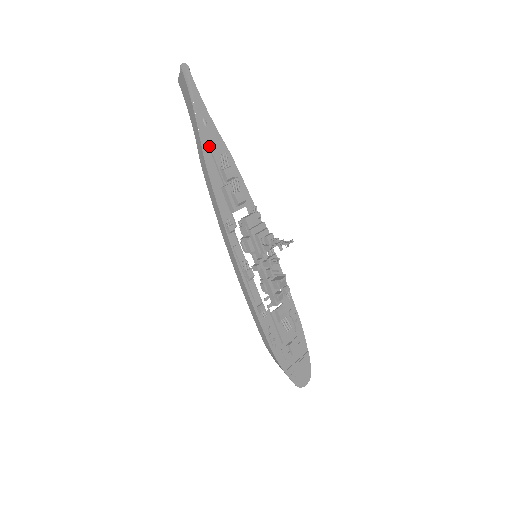
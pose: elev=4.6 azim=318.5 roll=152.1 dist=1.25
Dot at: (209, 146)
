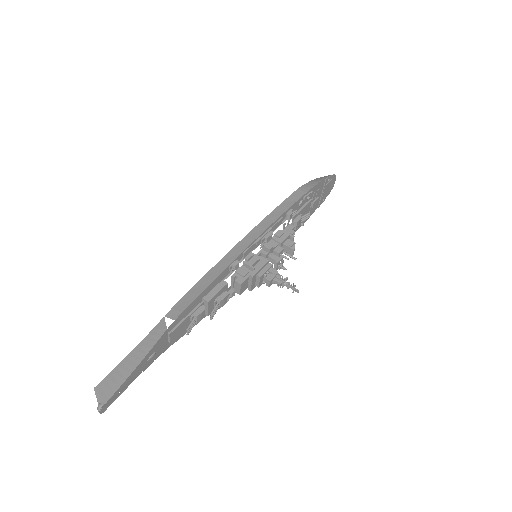
Dot at: (171, 342)
